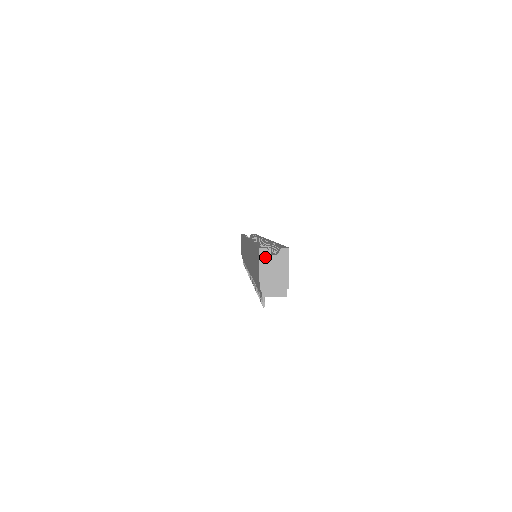
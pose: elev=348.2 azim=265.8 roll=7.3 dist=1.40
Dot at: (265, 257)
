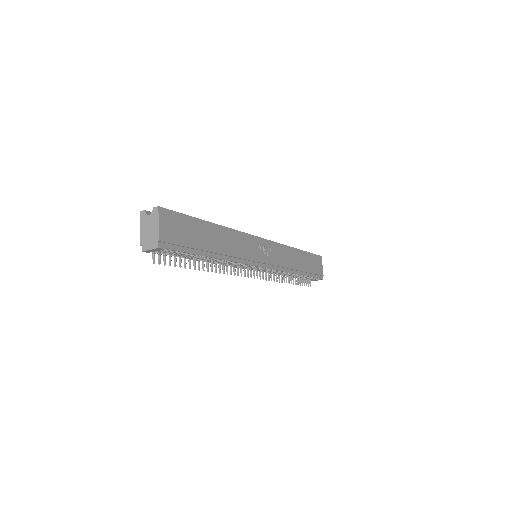
Dot at: (143, 218)
